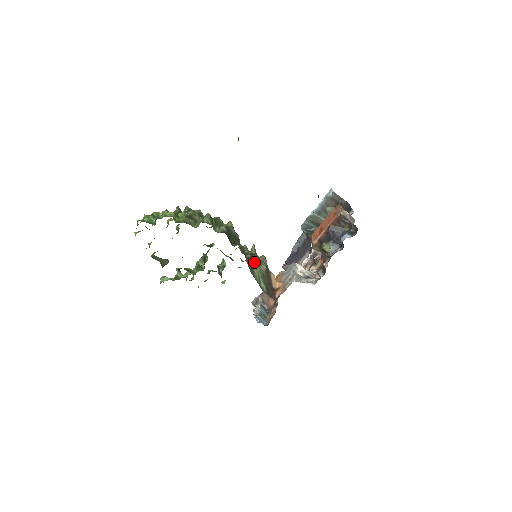
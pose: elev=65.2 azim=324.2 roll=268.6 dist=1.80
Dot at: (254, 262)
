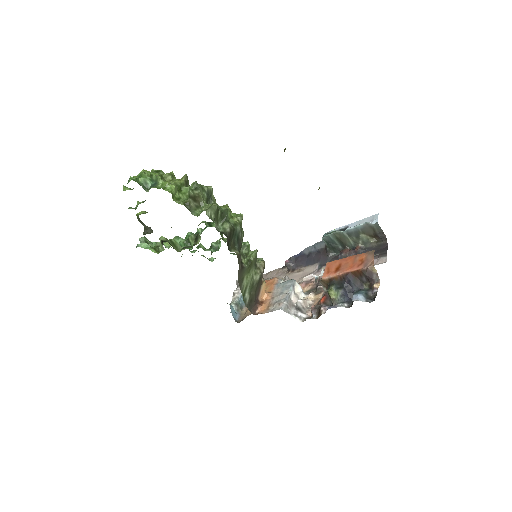
Dot at: (248, 270)
